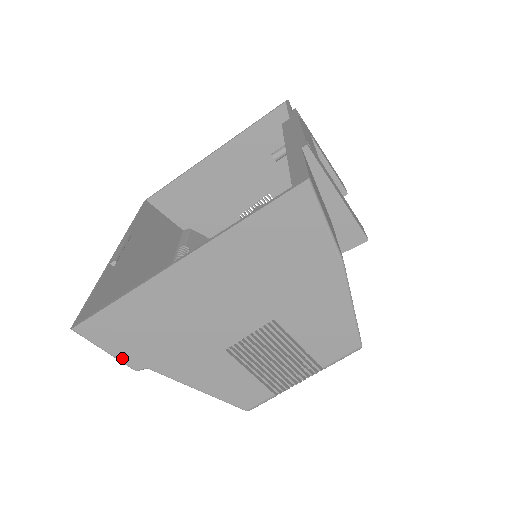
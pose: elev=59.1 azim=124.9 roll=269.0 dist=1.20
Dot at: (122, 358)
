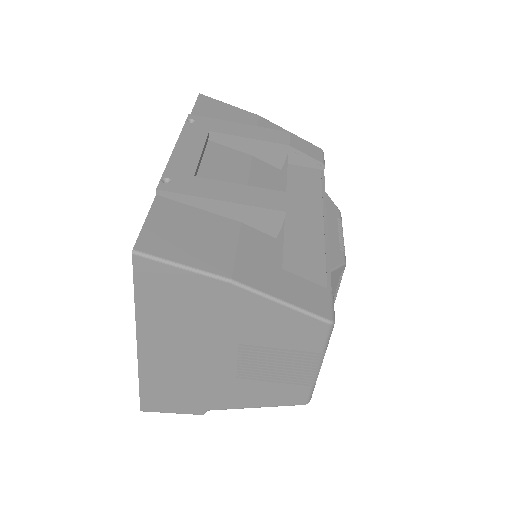
Dot at: (186, 412)
